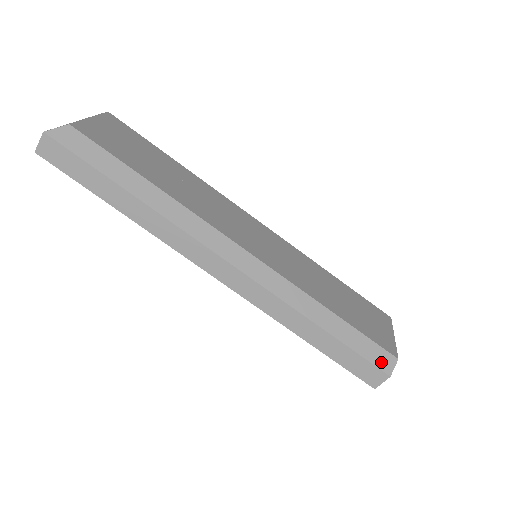
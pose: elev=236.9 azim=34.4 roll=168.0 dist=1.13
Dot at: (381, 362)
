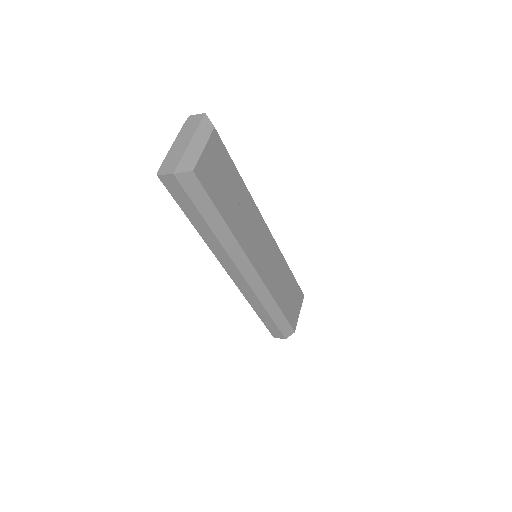
Dot at: (286, 333)
